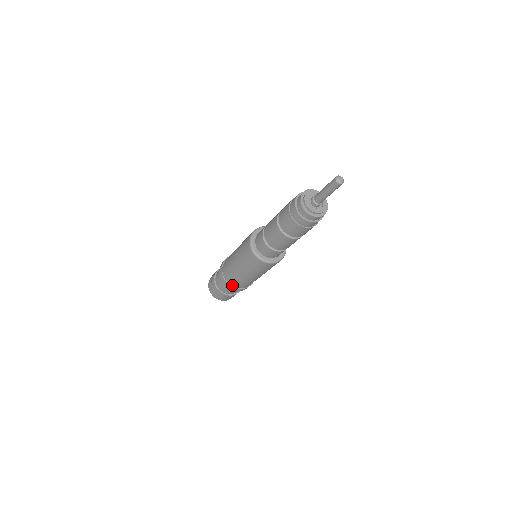
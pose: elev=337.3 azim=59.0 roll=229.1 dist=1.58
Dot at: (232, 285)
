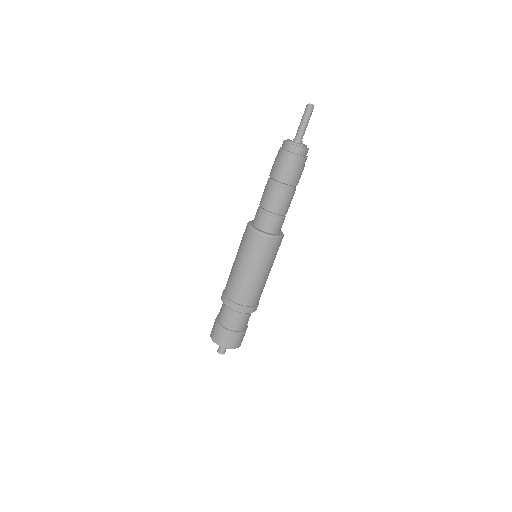
Dot at: (232, 300)
